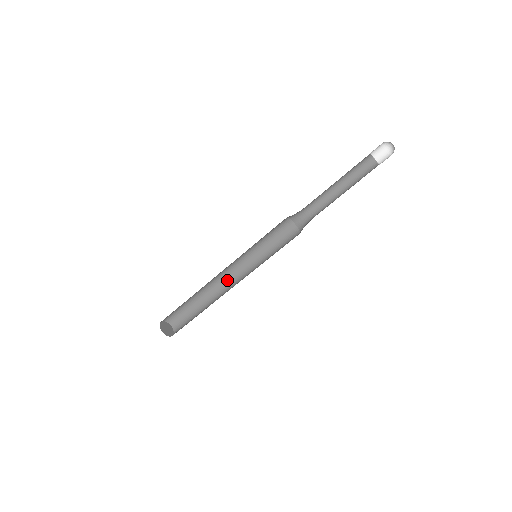
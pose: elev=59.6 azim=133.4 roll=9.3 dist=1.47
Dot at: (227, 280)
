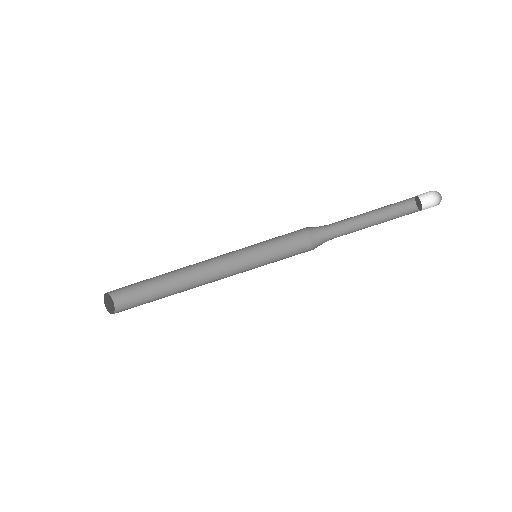
Dot at: (206, 267)
